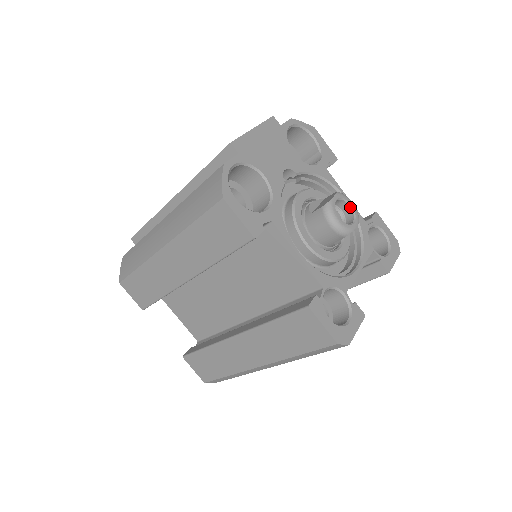
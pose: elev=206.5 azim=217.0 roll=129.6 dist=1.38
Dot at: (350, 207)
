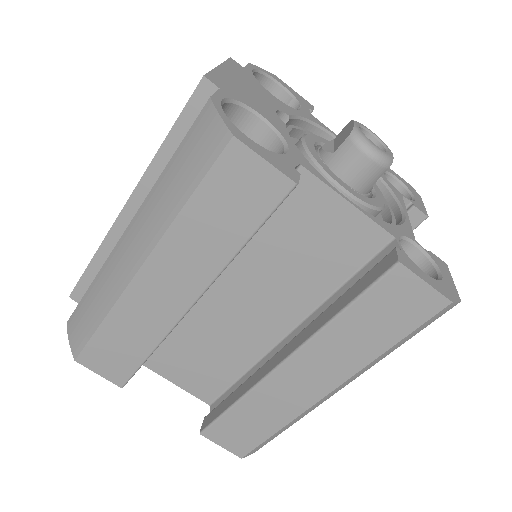
Dot at: (373, 136)
